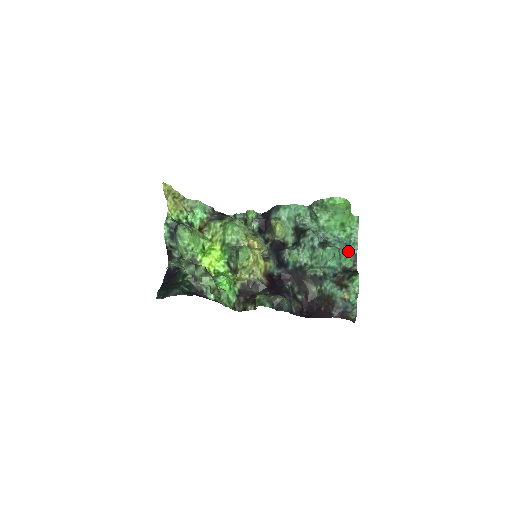
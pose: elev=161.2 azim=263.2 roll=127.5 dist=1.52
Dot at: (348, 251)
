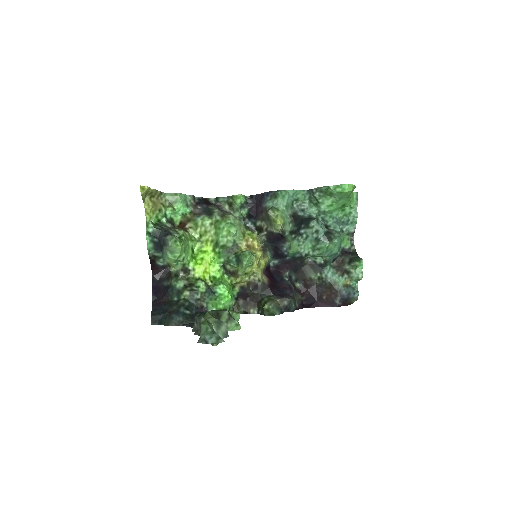
Dot at: (345, 230)
